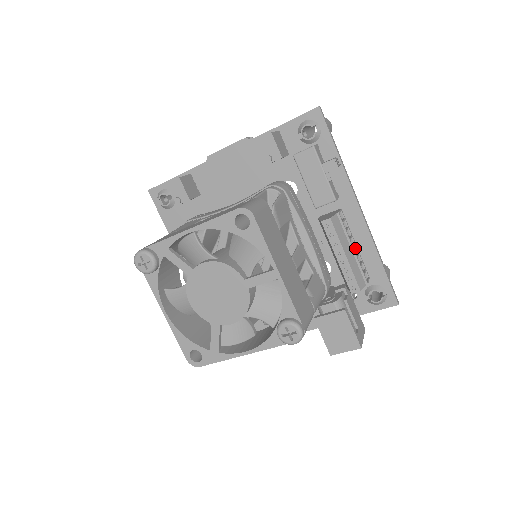
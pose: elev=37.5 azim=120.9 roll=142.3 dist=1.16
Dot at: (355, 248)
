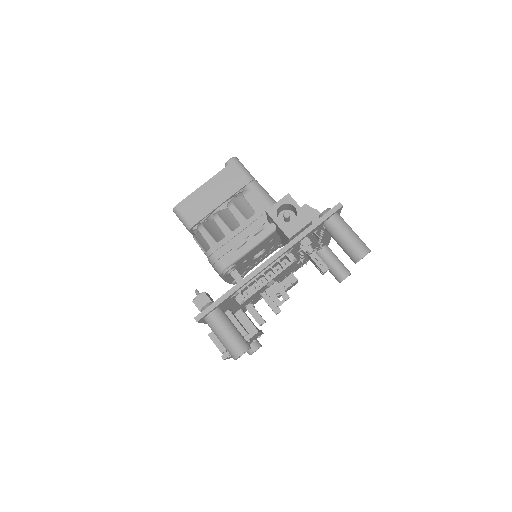
Dot at: occluded
